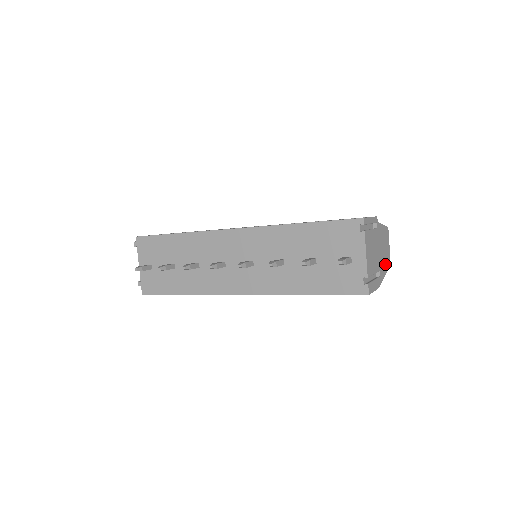
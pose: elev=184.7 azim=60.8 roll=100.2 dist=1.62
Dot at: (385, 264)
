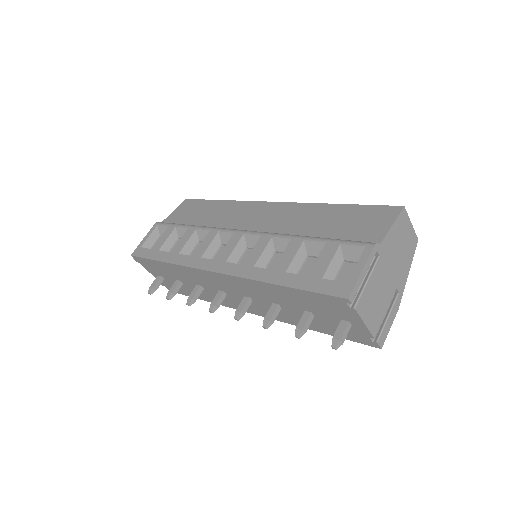
Dot at: (406, 260)
